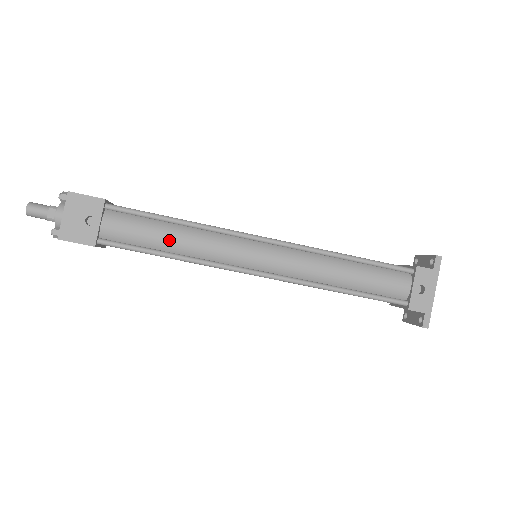
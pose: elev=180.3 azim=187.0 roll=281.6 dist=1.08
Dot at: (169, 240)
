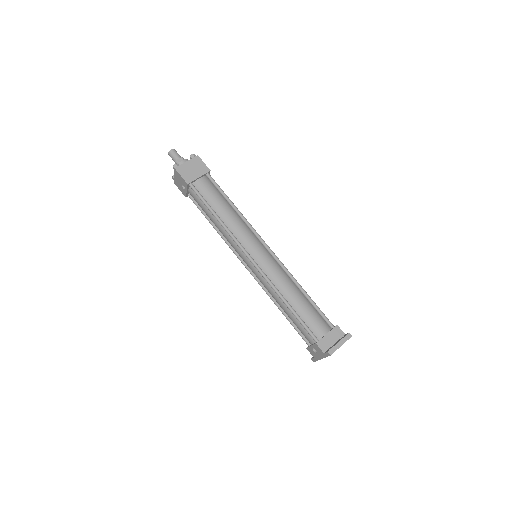
Dot at: (212, 221)
